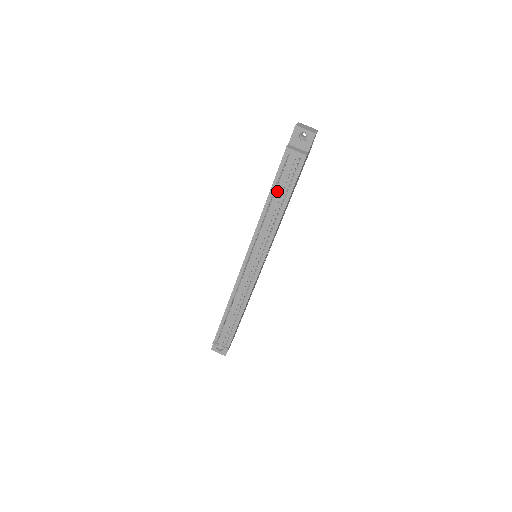
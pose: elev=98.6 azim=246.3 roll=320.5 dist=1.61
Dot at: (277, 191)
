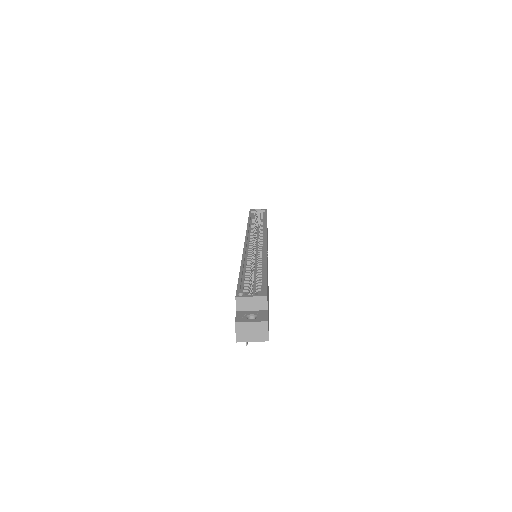
Dot at: occluded
